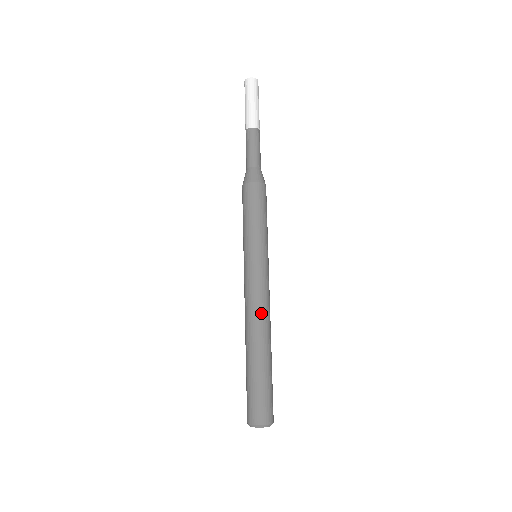
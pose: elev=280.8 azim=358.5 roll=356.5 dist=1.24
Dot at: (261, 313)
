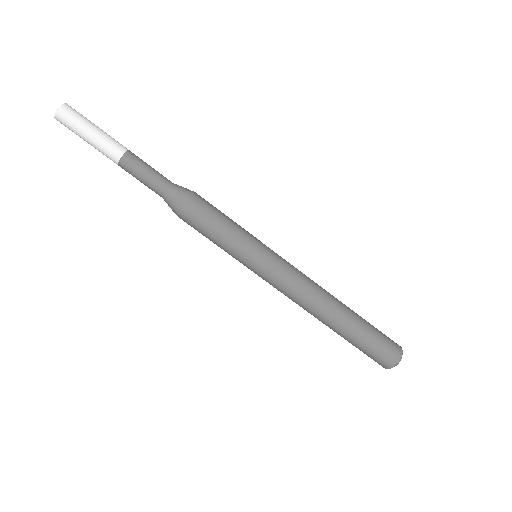
Dot at: (306, 303)
